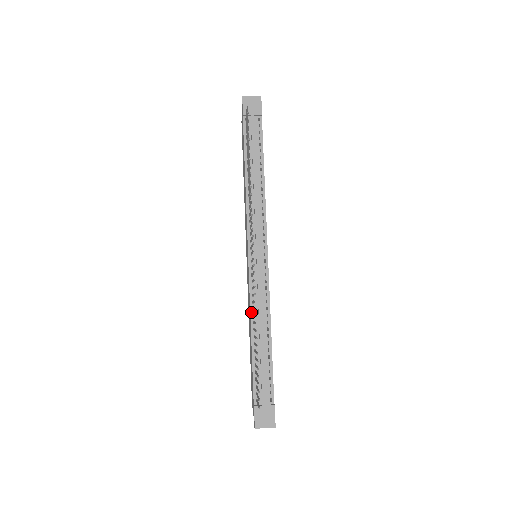
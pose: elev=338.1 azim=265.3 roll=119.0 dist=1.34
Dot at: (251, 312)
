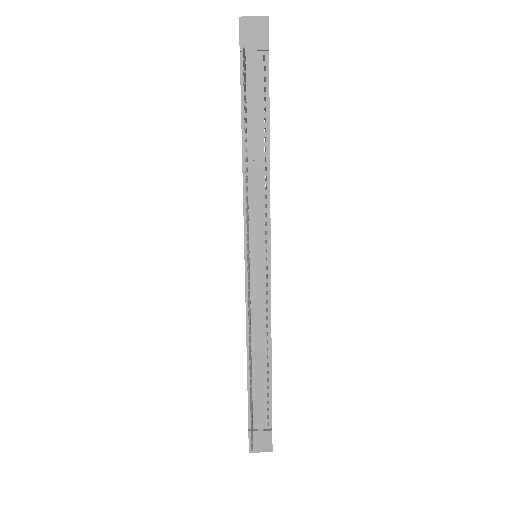
Dot at: (247, 330)
